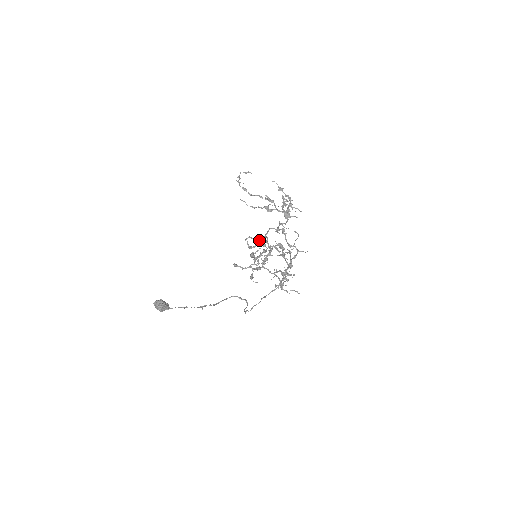
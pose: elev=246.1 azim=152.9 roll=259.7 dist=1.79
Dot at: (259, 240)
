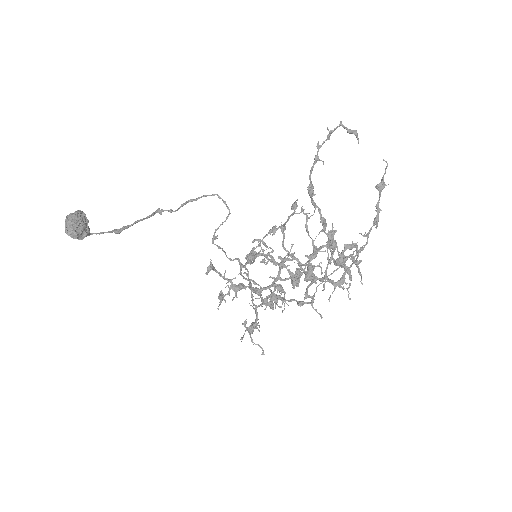
Dot at: (272, 258)
